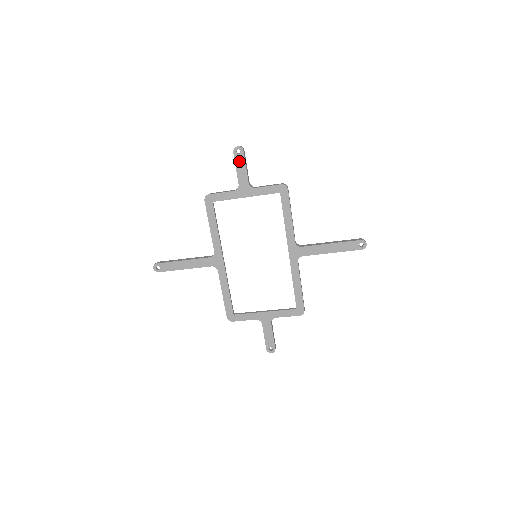
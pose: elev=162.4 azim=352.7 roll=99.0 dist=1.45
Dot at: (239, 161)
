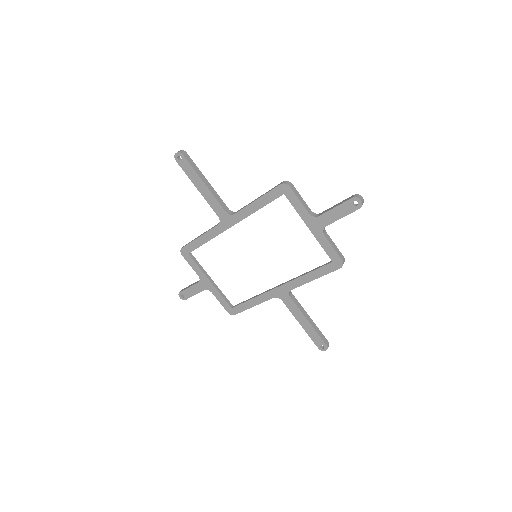
Dot at: (345, 208)
